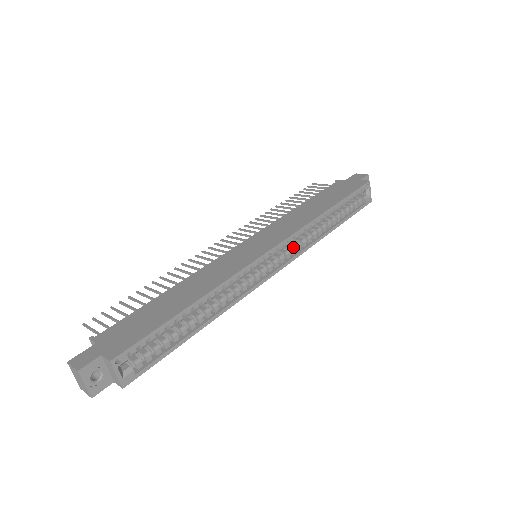
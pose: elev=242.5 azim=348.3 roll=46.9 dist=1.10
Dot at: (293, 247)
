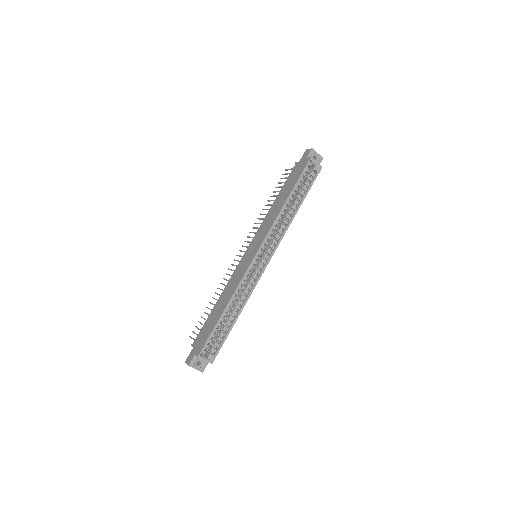
Dot at: (273, 240)
